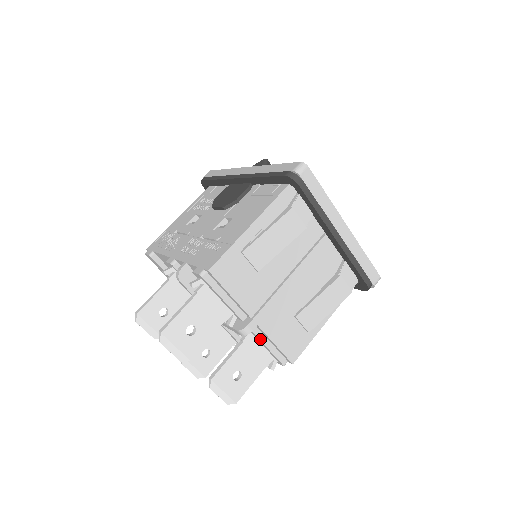
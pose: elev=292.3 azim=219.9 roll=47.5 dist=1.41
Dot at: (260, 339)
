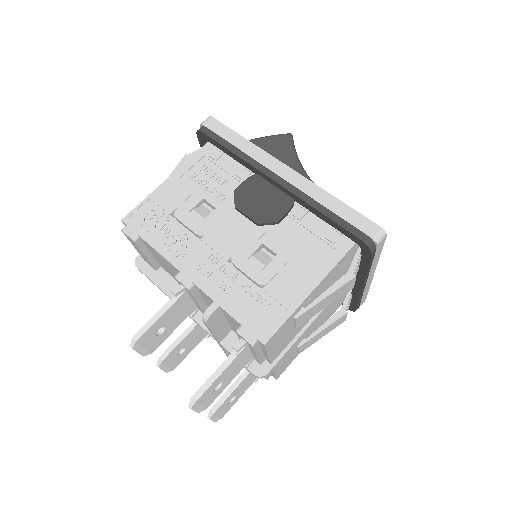
Dot at: occluded
